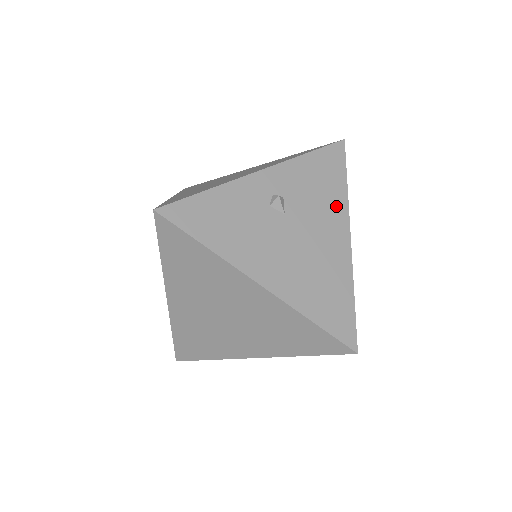
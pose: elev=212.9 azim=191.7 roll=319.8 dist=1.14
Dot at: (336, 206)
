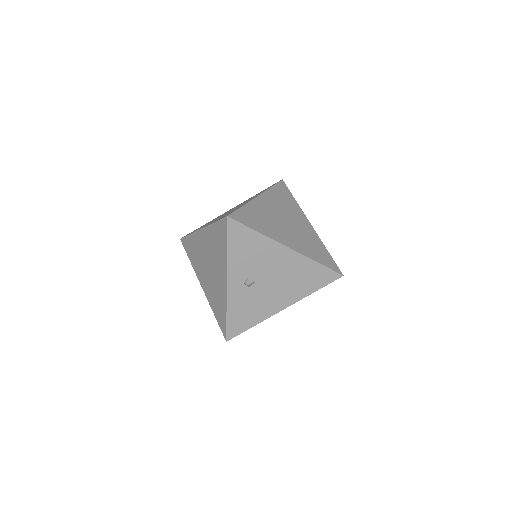
Dot at: (267, 247)
